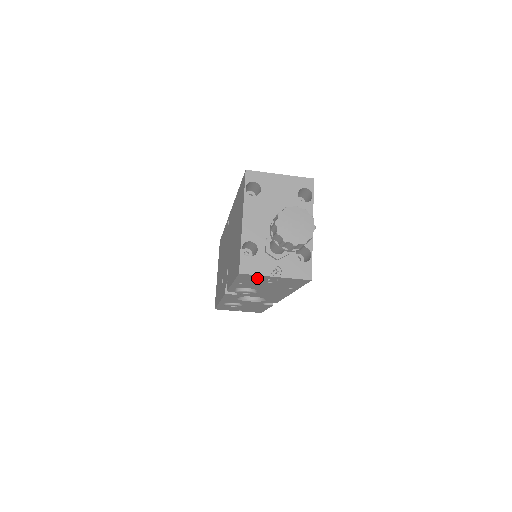
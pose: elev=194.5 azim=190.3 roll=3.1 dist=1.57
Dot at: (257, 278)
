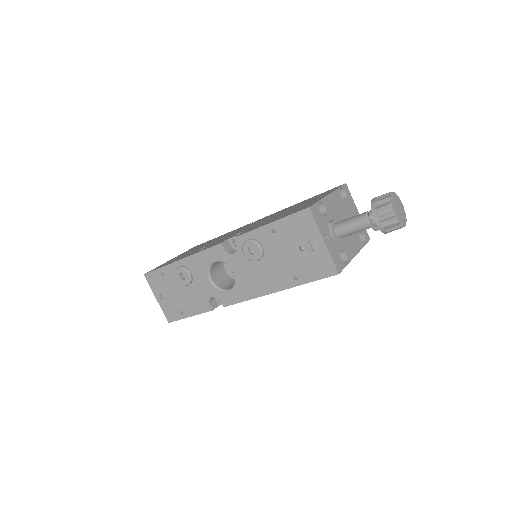
Dot at: (306, 231)
